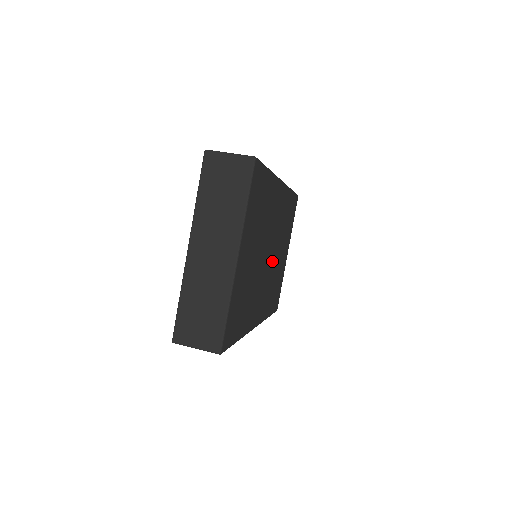
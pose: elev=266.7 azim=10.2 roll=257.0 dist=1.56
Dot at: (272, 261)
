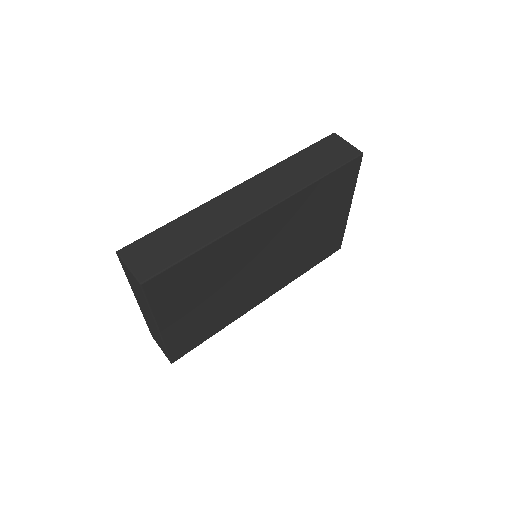
Dot at: (281, 255)
